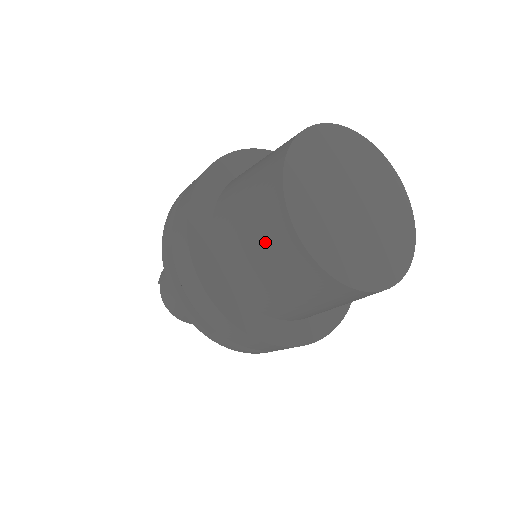
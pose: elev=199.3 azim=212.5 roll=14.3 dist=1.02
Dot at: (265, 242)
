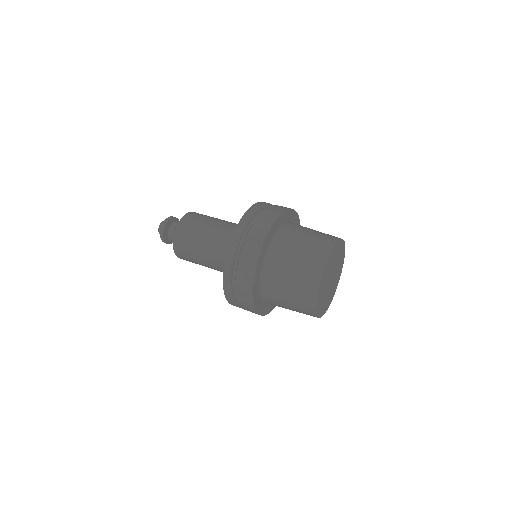
Dot at: (297, 303)
